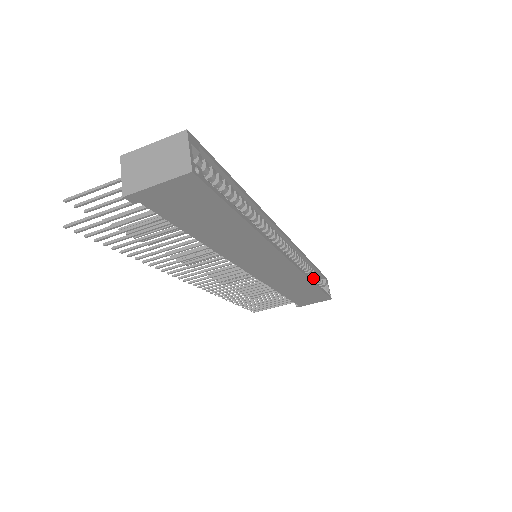
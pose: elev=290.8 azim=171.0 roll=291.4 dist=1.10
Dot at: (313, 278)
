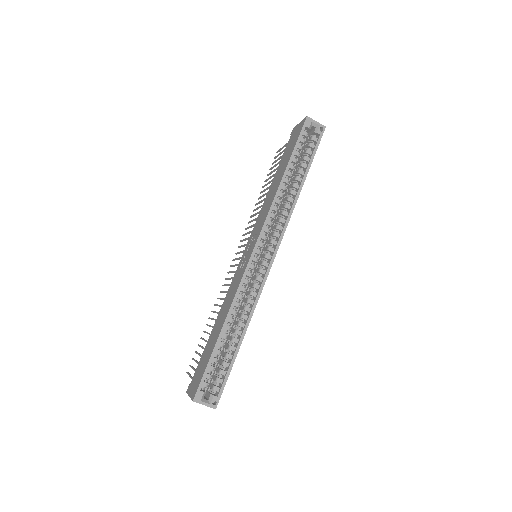
Dot at: occluded
